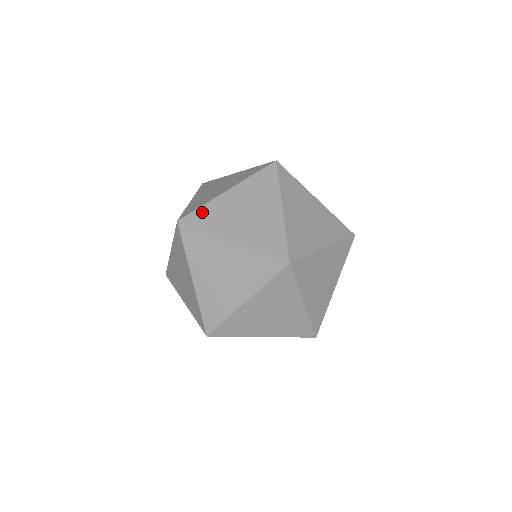
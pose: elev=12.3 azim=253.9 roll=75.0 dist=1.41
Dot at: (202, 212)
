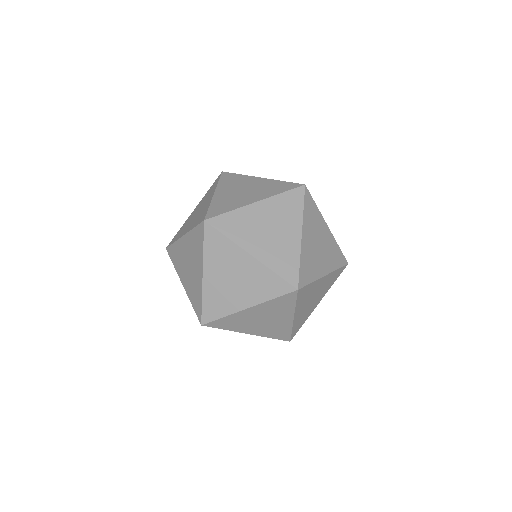
Dot at: (229, 218)
